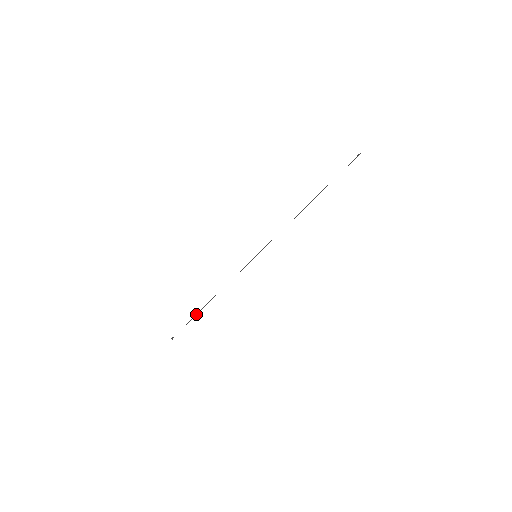
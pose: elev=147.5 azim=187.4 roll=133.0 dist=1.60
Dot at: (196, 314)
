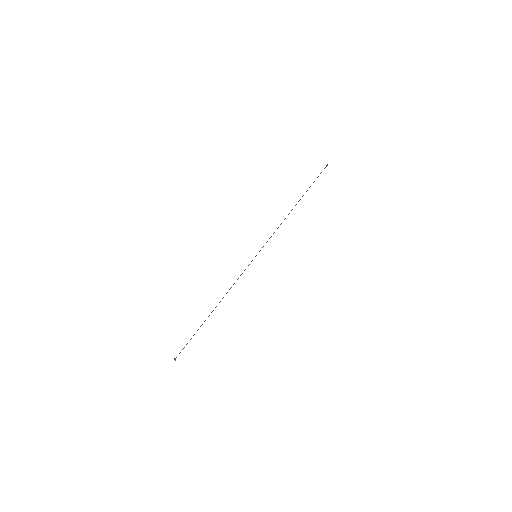
Dot at: (201, 325)
